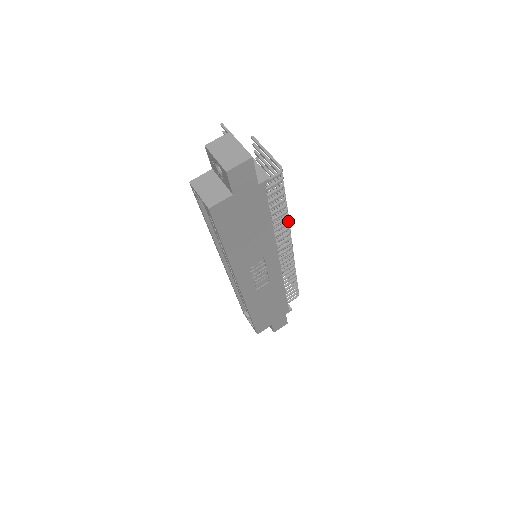
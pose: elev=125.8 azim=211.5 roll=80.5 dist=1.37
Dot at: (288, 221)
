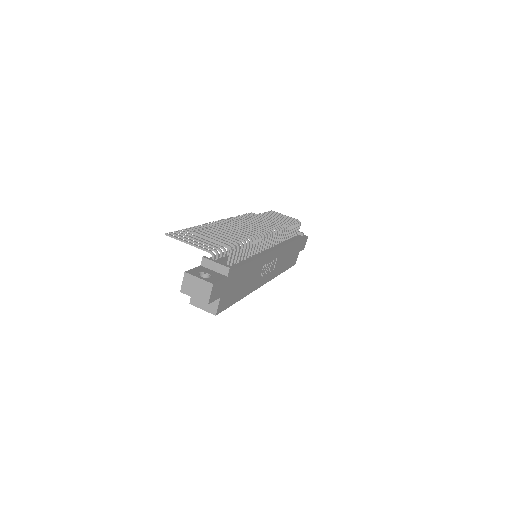
Dot at: (258, 239)
